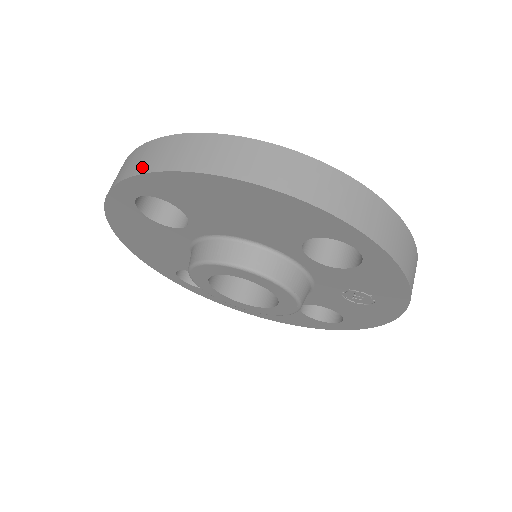
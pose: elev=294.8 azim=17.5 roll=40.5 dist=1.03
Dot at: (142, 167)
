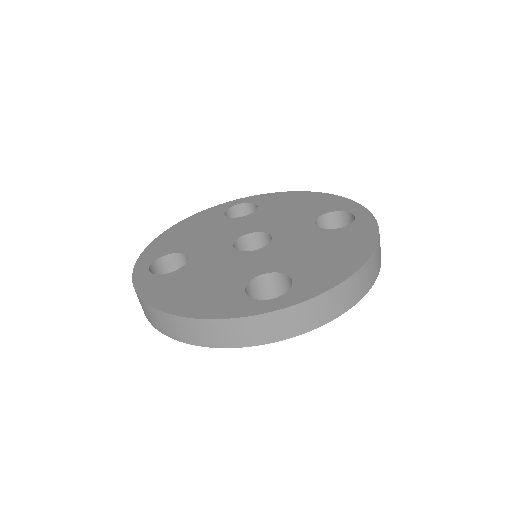
Dot at: occluded
